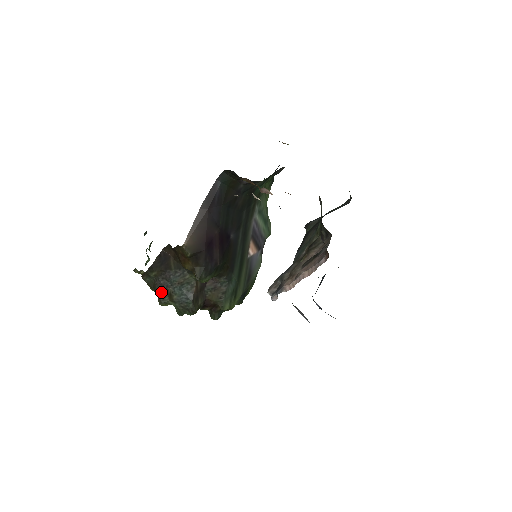
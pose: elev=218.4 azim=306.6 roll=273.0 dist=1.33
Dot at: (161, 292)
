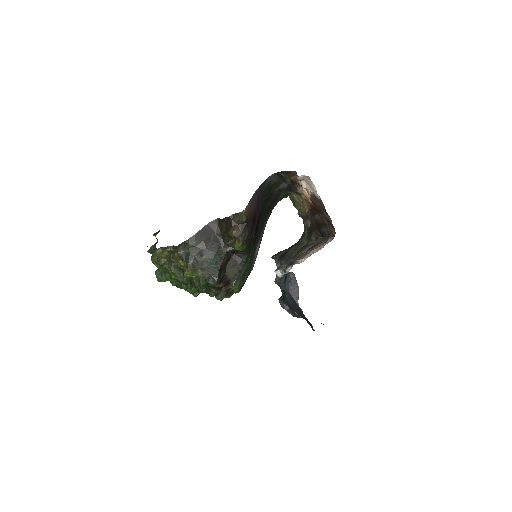
Dot at: (193, 260)
